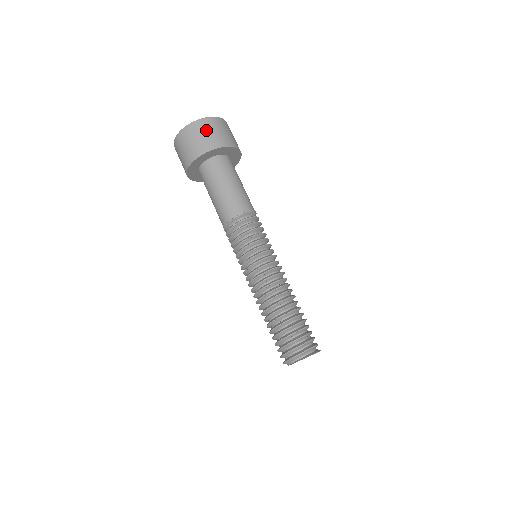
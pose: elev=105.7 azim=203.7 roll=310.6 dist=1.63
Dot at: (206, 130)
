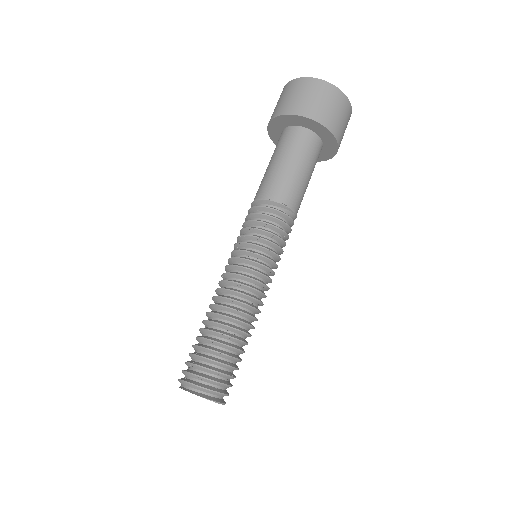
Dot at: (309, 92)
